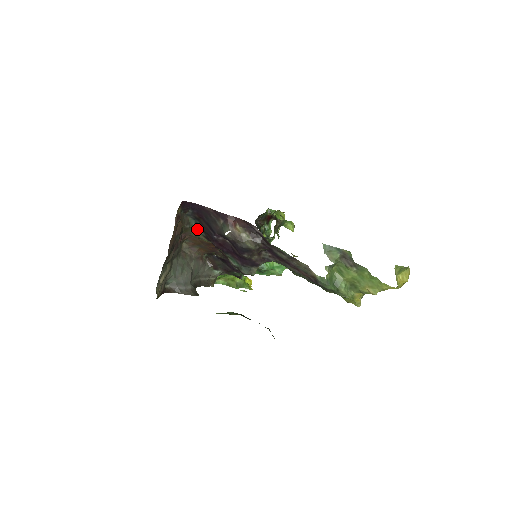
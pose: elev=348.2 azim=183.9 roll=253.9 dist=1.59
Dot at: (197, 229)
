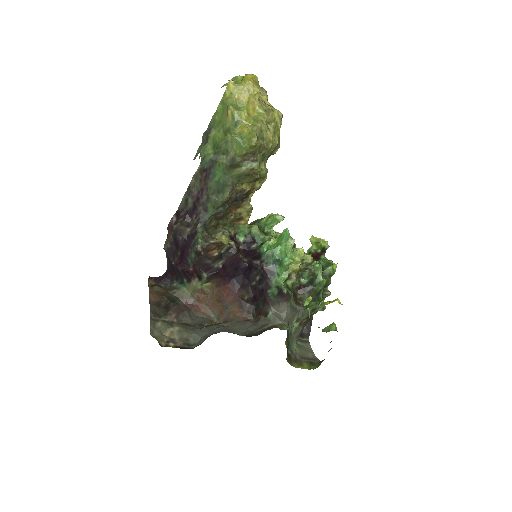
Dot at: (185, 286)
